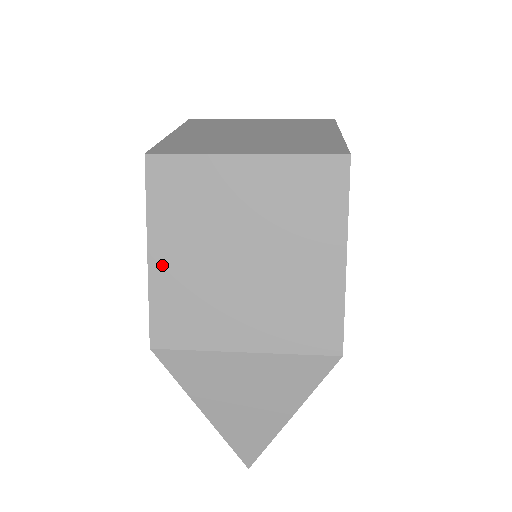
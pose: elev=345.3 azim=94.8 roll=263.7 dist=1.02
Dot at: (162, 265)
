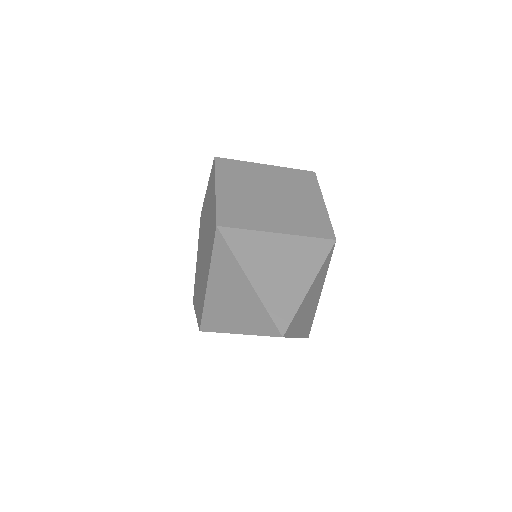
Dot at: (224, 193)
